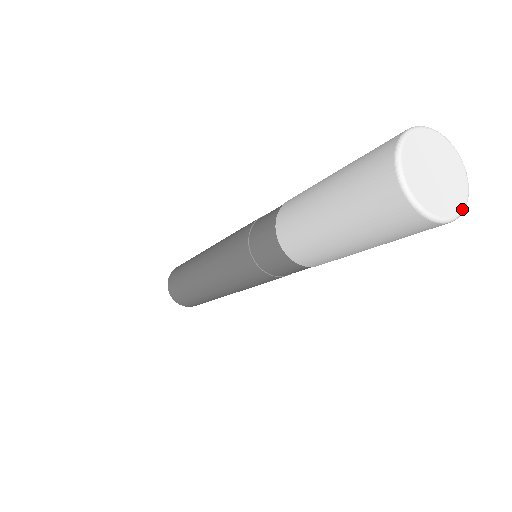
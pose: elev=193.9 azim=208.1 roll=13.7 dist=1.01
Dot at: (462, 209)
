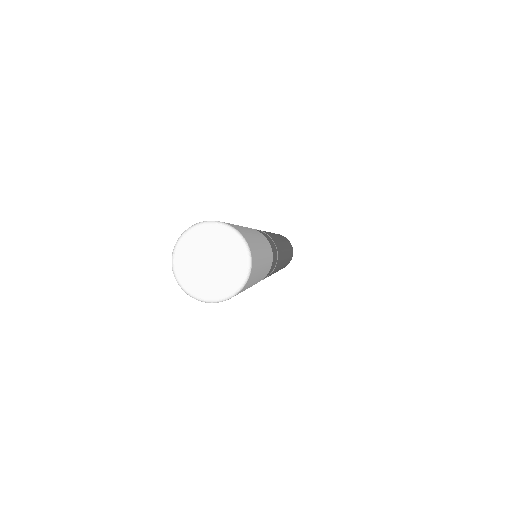
Dot at: (226, 296)
